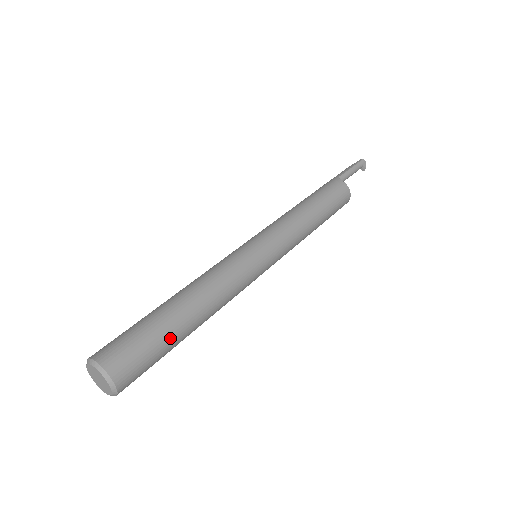
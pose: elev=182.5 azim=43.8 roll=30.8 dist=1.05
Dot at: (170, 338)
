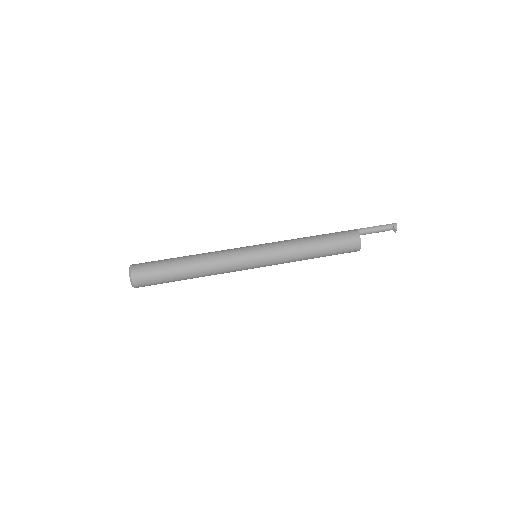
Dot at: (169, 269)
